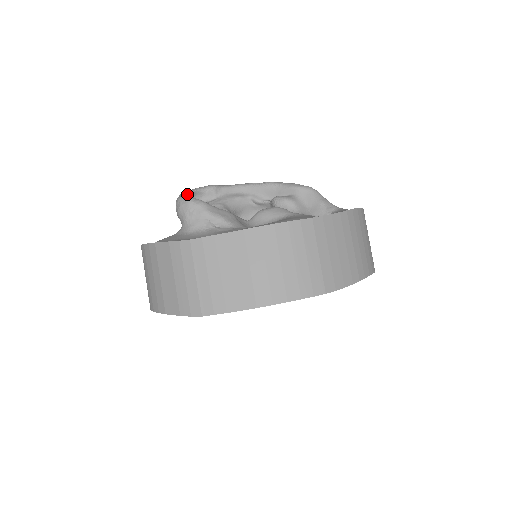
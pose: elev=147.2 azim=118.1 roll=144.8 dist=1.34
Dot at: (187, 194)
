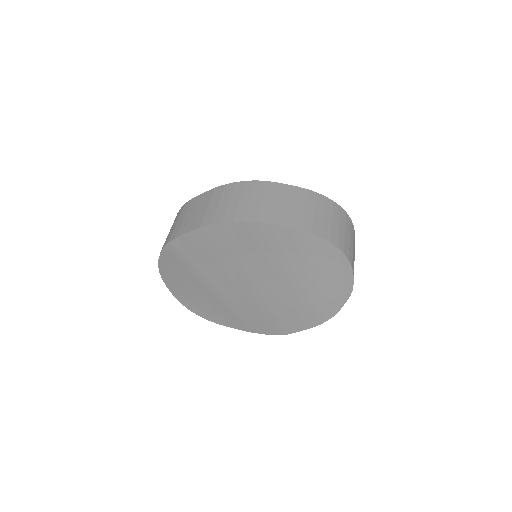
Dot at: occluded
